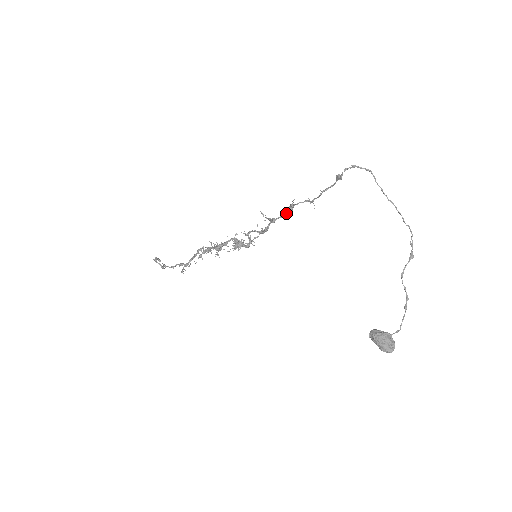
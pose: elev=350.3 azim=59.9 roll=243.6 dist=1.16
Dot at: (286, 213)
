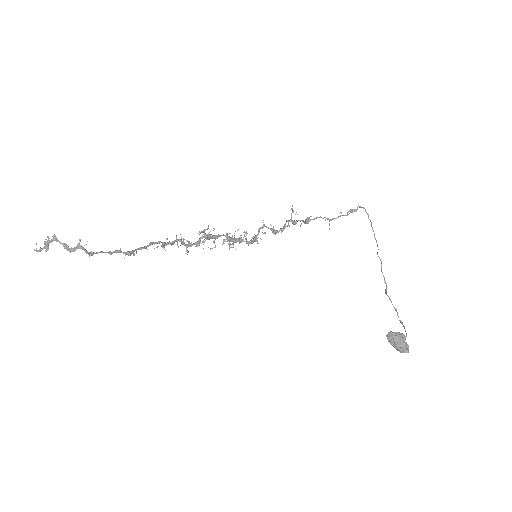
Dot at: (305, 222)
